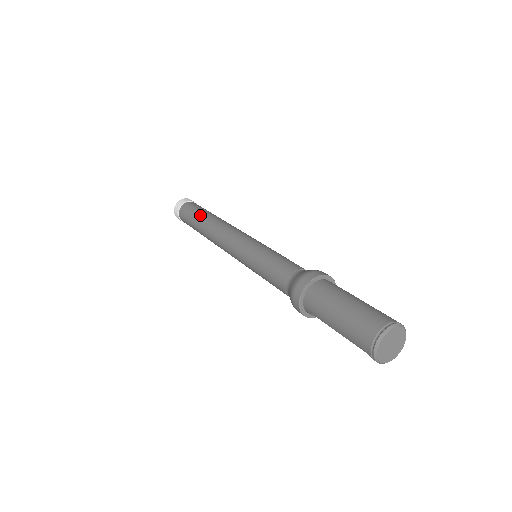
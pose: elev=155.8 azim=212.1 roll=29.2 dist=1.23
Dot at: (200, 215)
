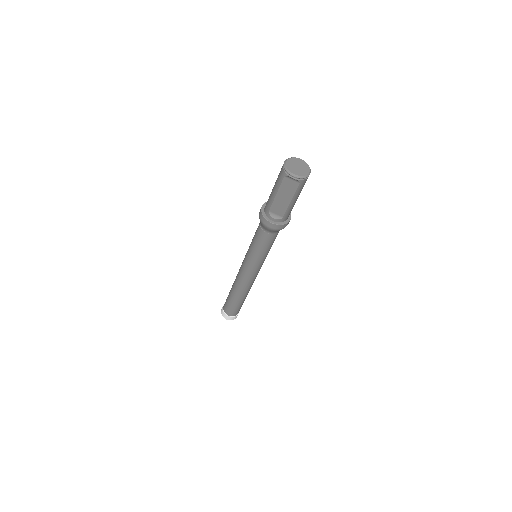
Dot at: occluded
